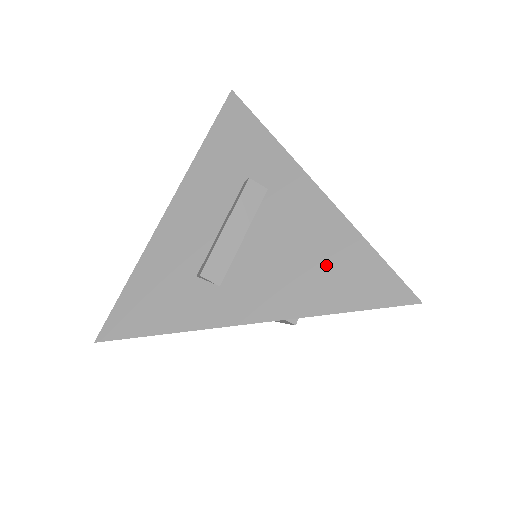
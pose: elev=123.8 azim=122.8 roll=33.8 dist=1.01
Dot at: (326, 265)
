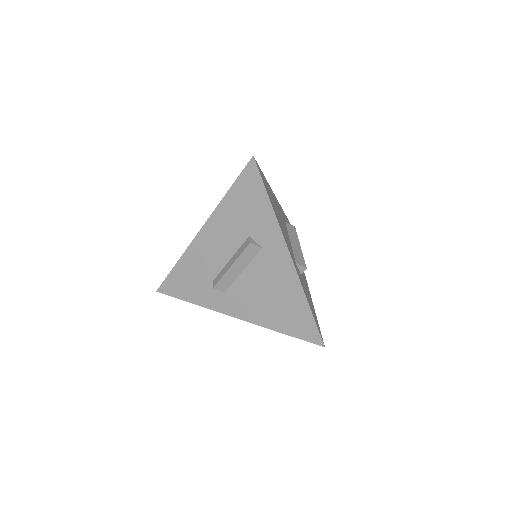
Dot at: (283, 308)
